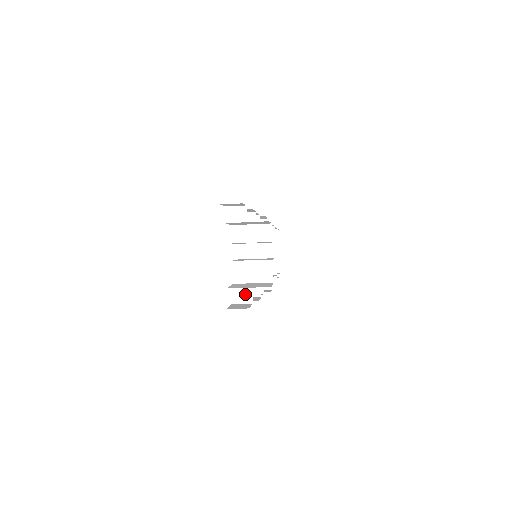
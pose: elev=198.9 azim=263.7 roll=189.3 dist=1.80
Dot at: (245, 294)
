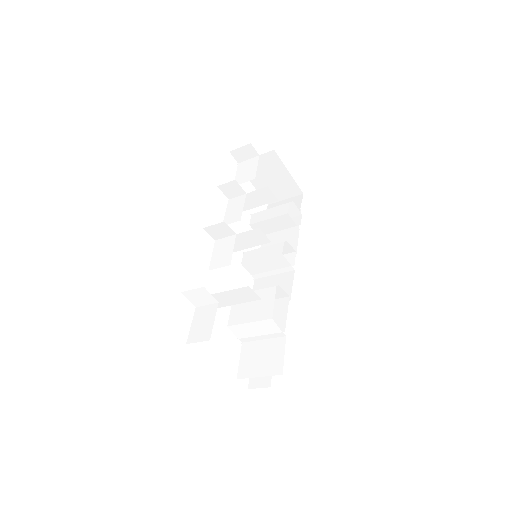
Dot at: occluded
